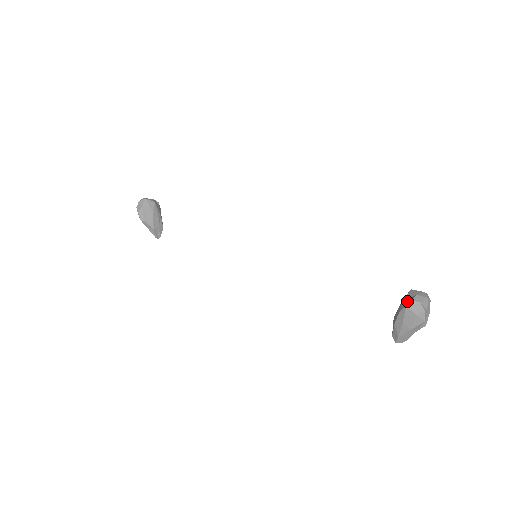
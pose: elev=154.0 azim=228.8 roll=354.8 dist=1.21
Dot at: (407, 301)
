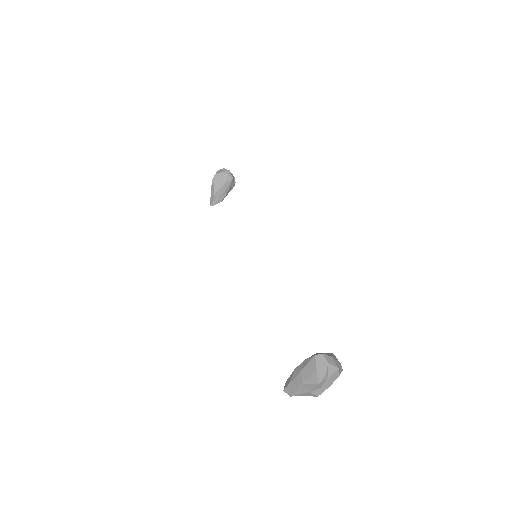
Dot at: (320, 353)
